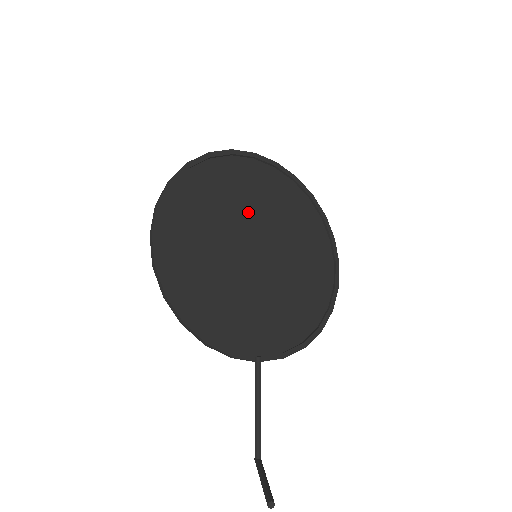
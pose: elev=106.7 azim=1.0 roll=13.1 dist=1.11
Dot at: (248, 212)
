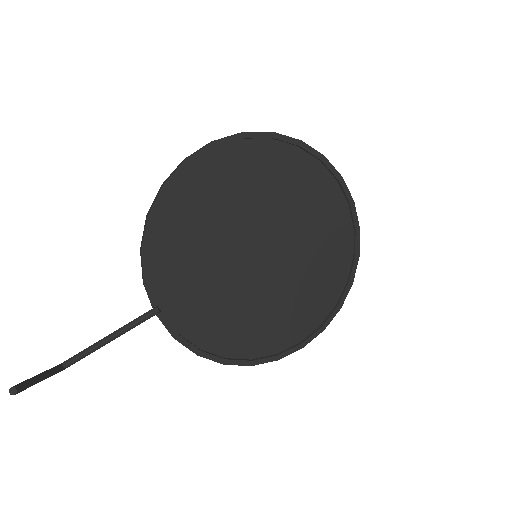
Dot at: (293, 225)
